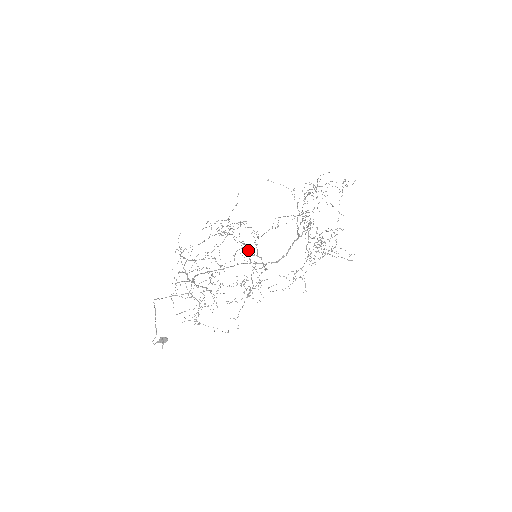
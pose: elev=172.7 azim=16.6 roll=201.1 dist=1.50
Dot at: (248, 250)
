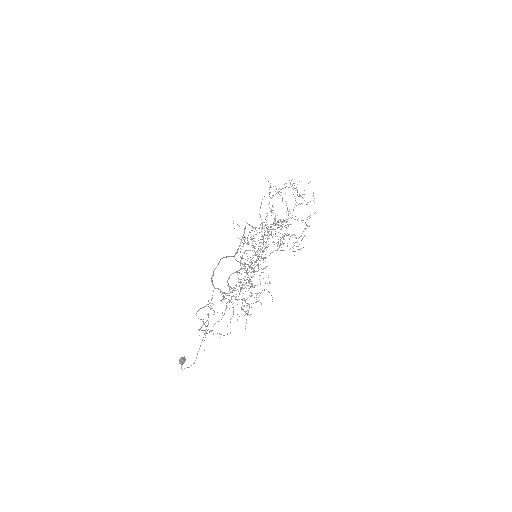
Dot at: (254, 251)
